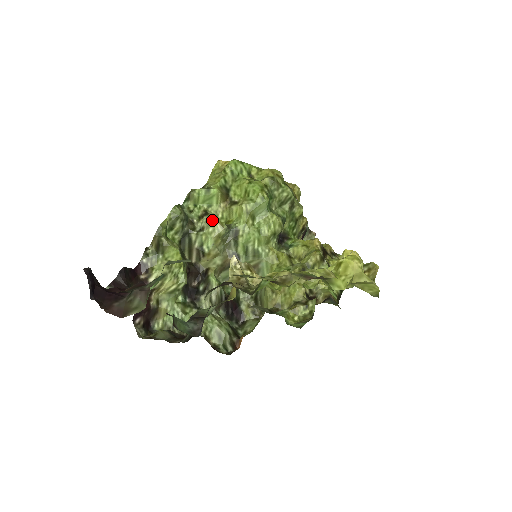
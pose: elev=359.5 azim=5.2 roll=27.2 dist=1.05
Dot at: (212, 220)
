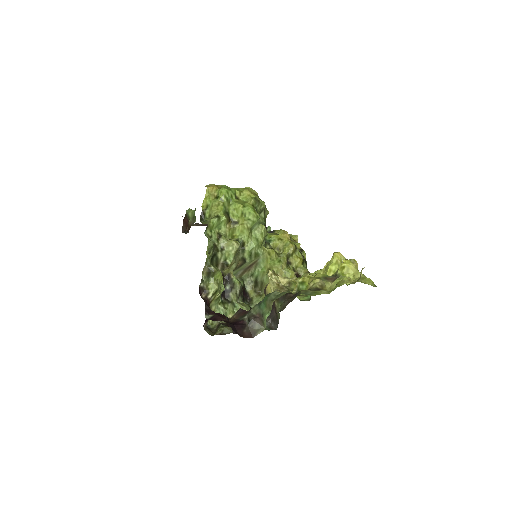
Dot at: (228, 240)
